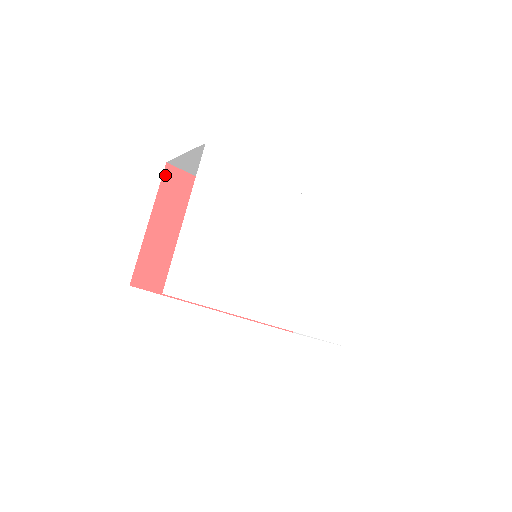
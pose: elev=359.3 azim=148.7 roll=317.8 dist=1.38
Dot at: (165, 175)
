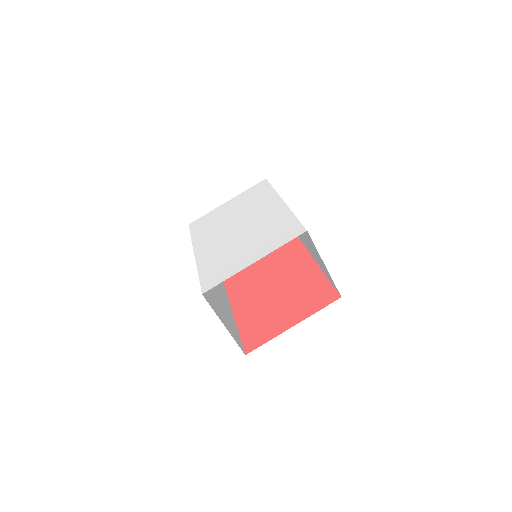
Dot at: occluded
